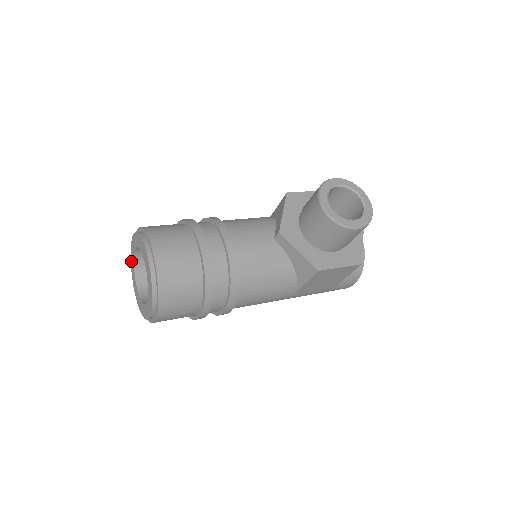
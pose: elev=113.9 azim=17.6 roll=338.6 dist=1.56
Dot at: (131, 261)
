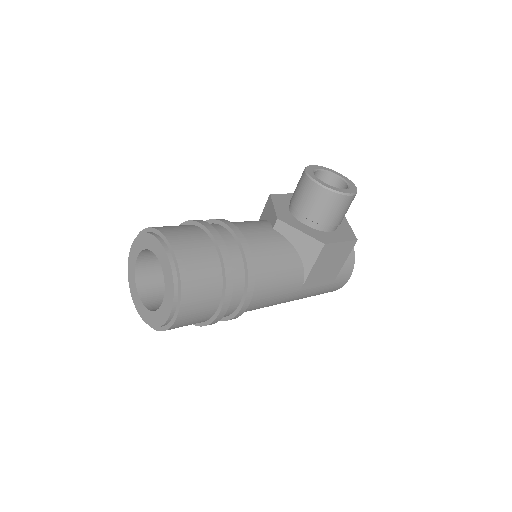
Dot at: (129, 280)
